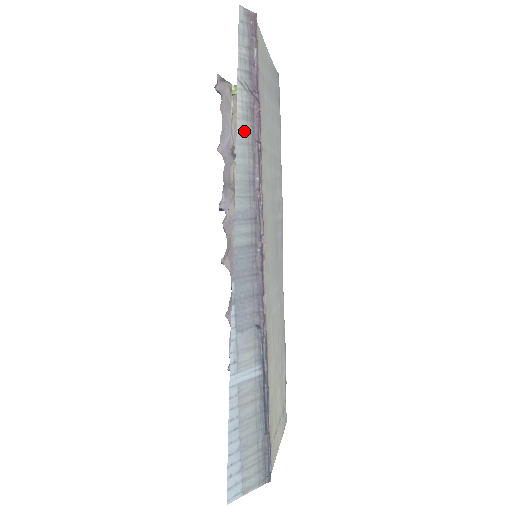
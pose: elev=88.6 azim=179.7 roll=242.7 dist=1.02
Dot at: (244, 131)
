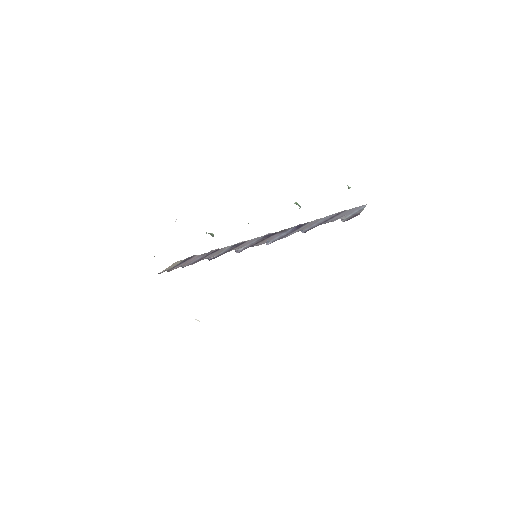
Dot at: occluded
